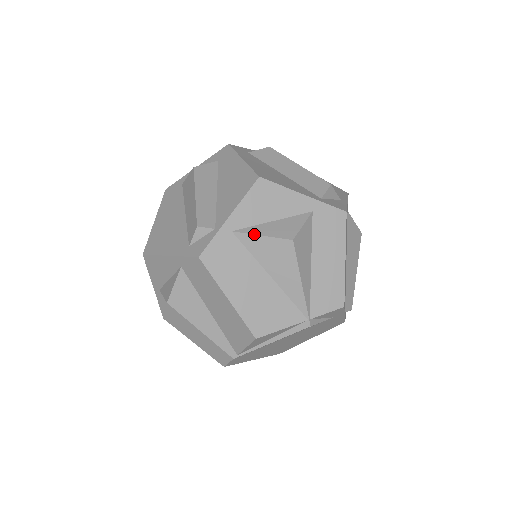
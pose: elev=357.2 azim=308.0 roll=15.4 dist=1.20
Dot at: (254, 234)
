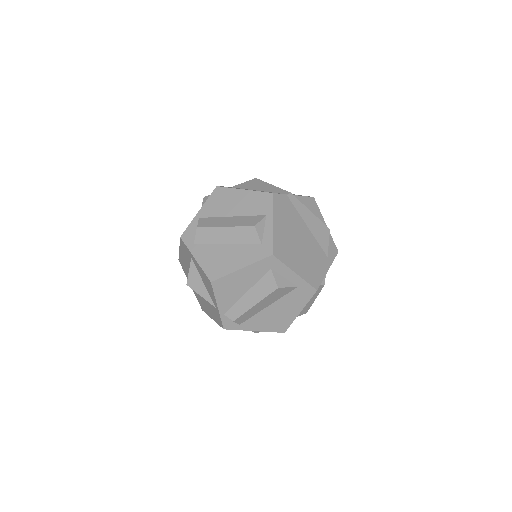
Dot at: occluded
